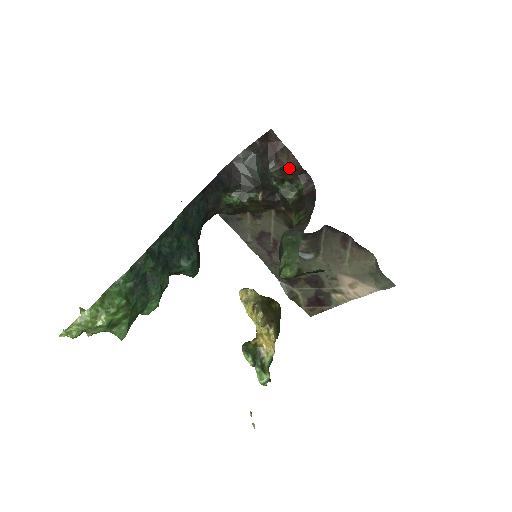
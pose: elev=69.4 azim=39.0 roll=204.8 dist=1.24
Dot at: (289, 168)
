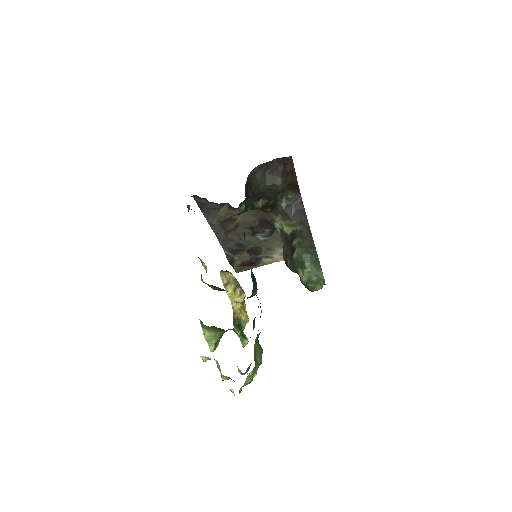
Dot at: (289, 183)
